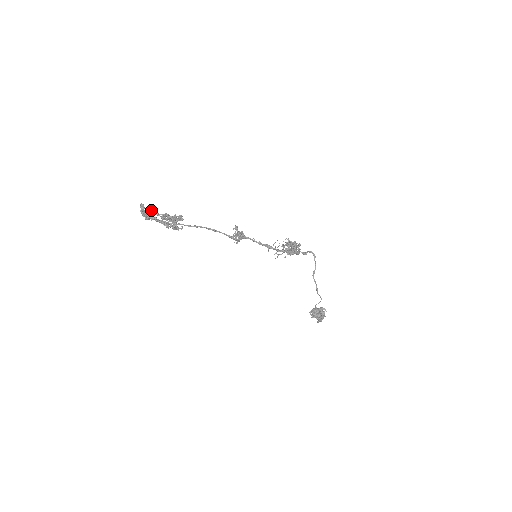
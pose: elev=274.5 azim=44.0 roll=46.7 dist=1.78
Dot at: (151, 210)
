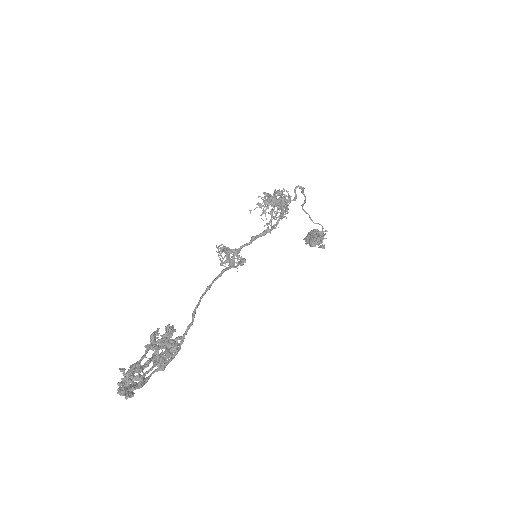
Dot at: (137, 378)
